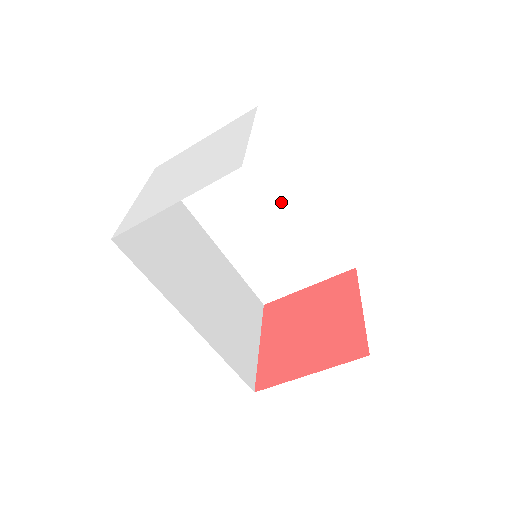
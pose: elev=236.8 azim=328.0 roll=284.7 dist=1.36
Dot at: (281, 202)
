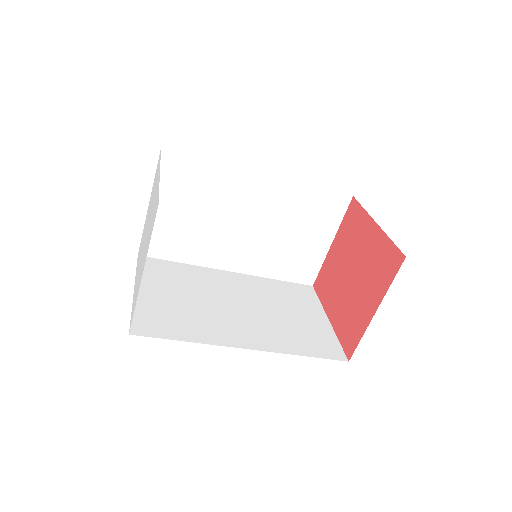
Dot at: (246, 199)
